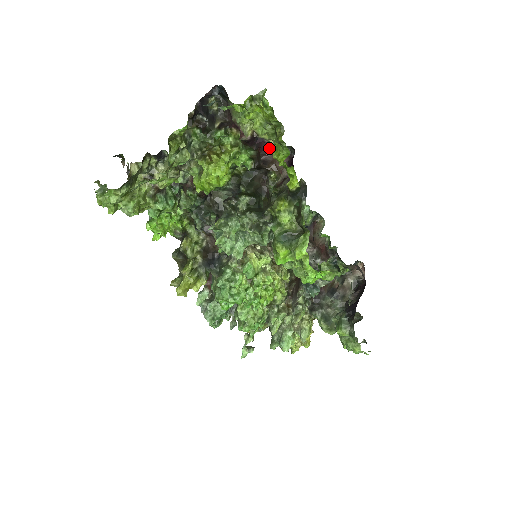
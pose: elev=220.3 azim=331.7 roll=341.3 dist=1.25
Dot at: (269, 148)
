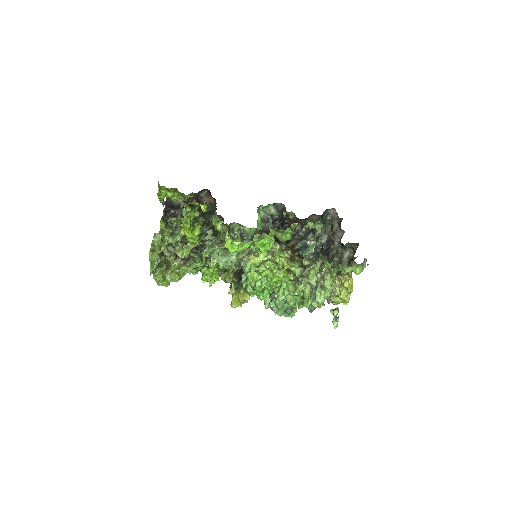
Dot at: (198, 199)
